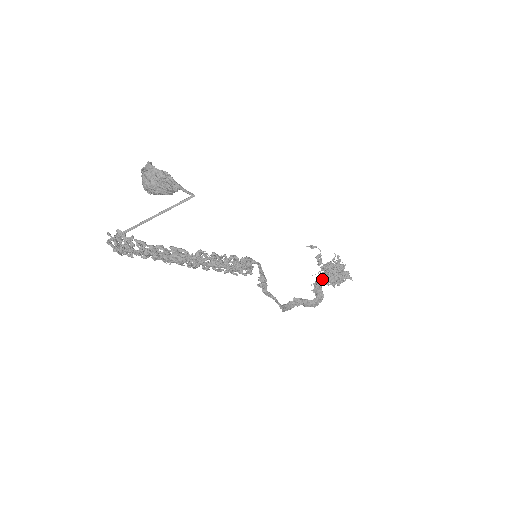
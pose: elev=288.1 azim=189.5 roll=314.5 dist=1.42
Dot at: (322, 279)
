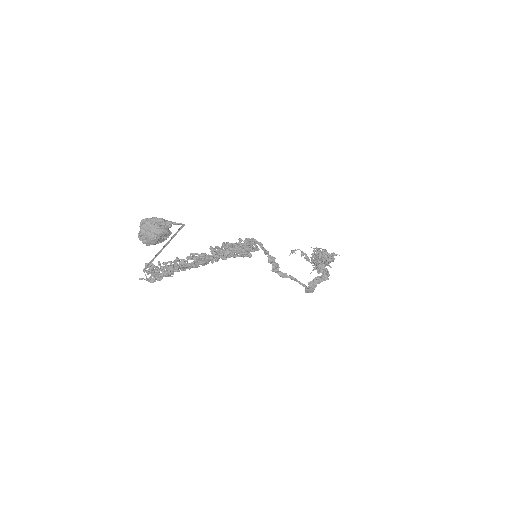
Dot at: (316, 260)
